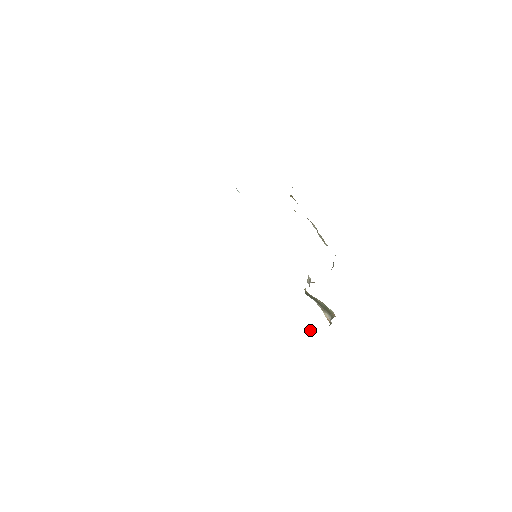
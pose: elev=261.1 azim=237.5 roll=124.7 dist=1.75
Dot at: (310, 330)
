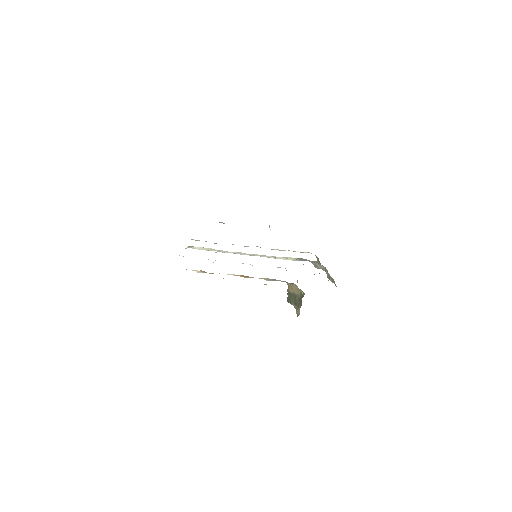
Dot at: occluded
